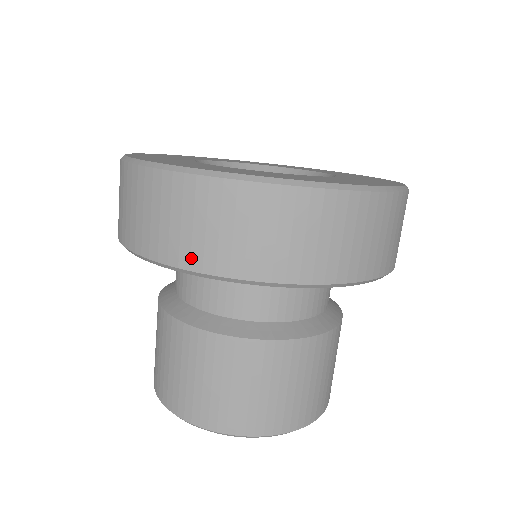
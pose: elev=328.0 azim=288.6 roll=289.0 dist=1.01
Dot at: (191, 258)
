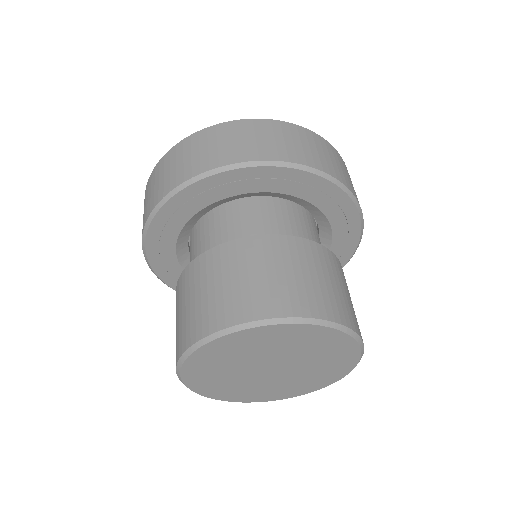
Dot at: (279, 155)
